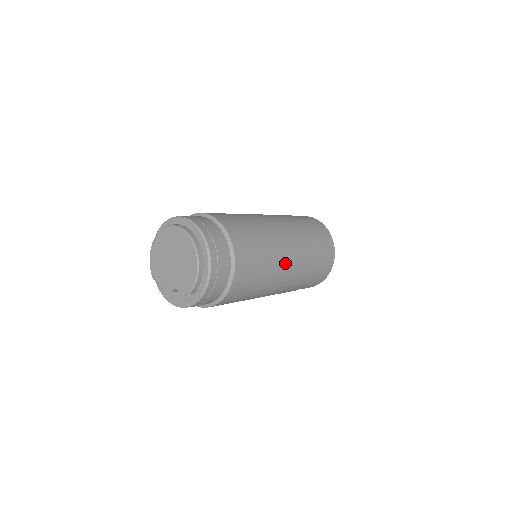
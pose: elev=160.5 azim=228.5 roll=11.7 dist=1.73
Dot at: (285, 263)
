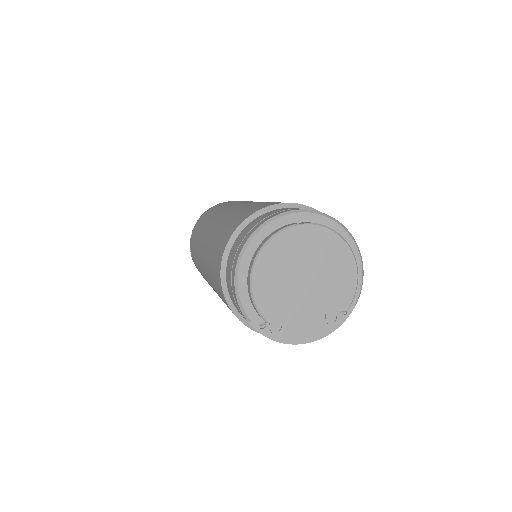
Dot at: occluded
